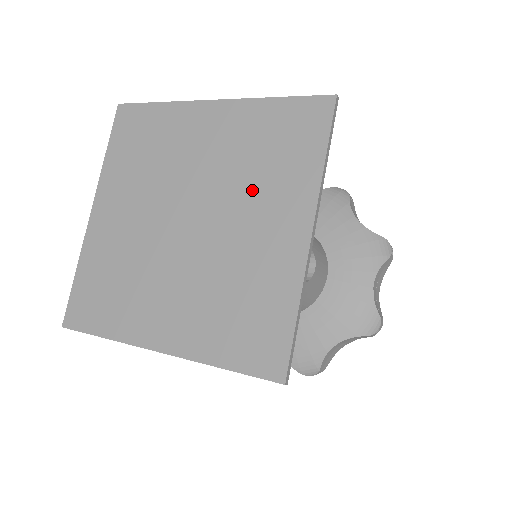
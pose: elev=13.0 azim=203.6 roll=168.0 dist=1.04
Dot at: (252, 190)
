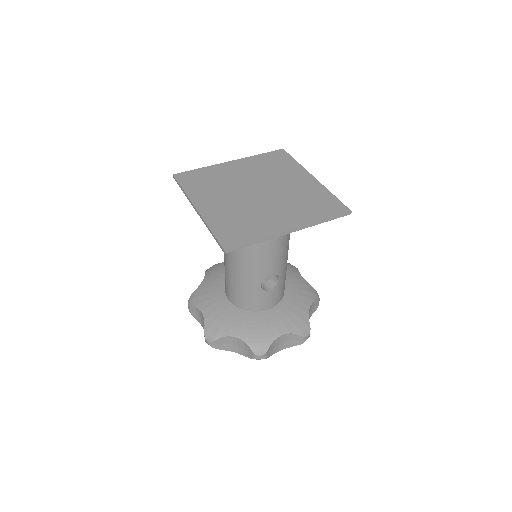
Dot at: (290, 205)
